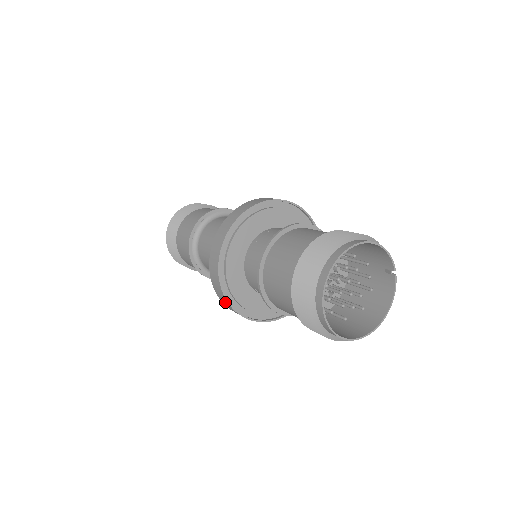
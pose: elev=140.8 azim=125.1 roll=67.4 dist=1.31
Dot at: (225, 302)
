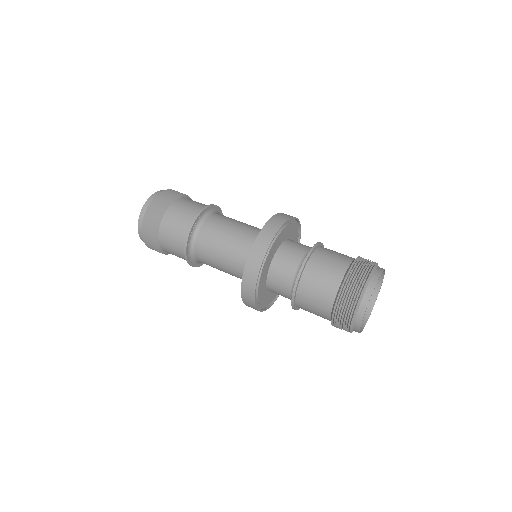
Dot at: occluded
